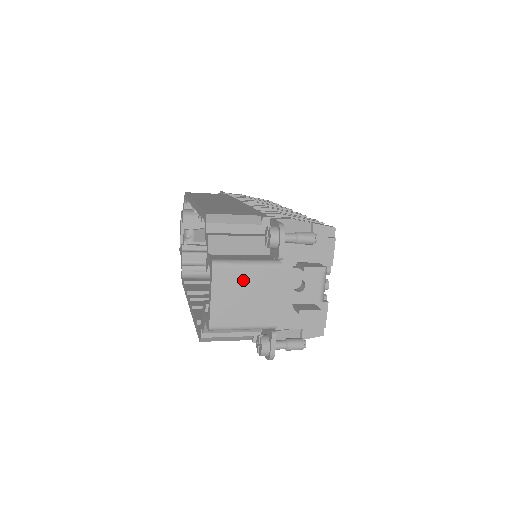
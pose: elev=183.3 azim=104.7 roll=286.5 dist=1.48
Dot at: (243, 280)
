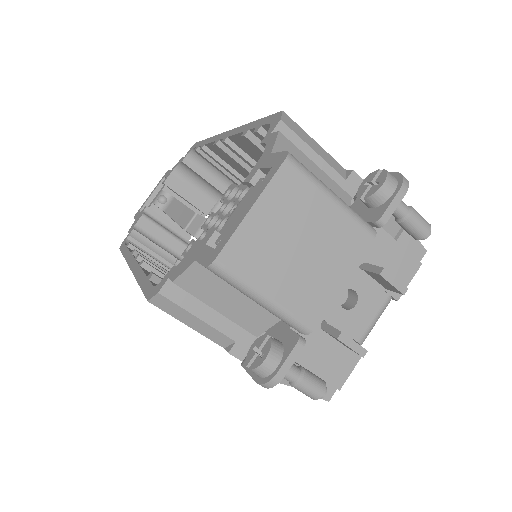
Dot at: (313, 217)
